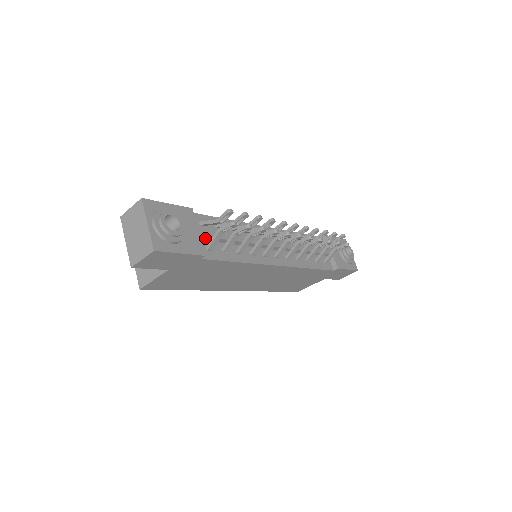
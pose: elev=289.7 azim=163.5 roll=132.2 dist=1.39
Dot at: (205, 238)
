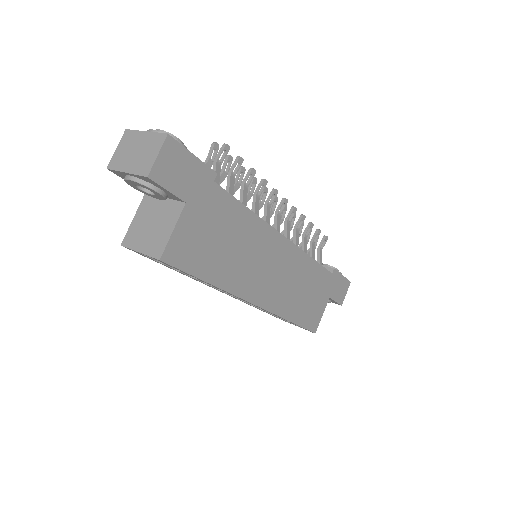
Dot at: occluded
